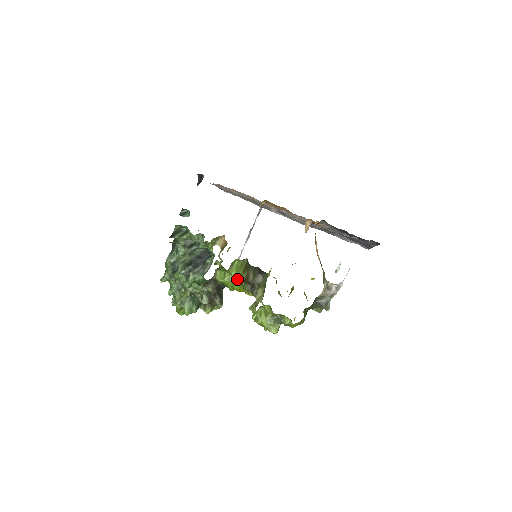
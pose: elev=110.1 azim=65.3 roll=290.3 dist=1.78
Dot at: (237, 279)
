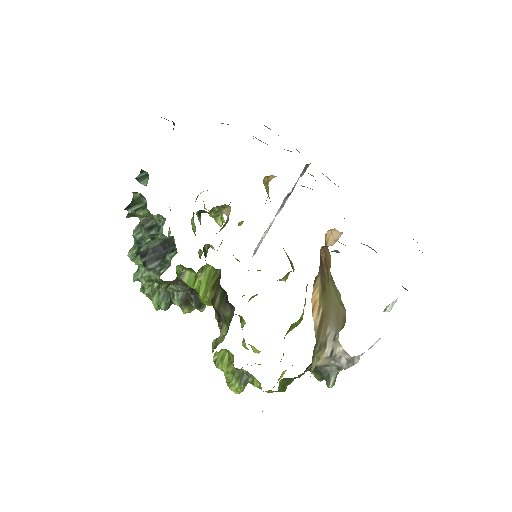
Dot at: (204, 294)
